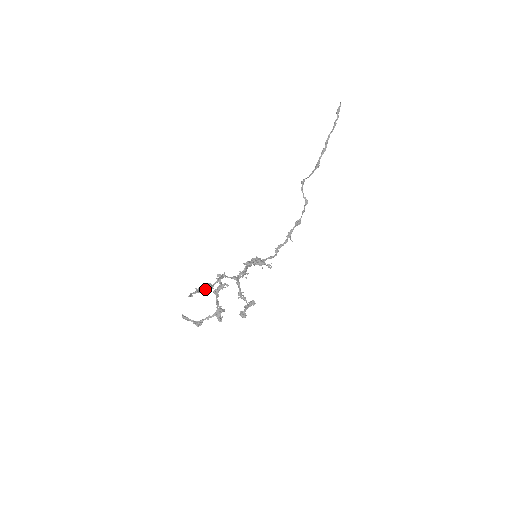
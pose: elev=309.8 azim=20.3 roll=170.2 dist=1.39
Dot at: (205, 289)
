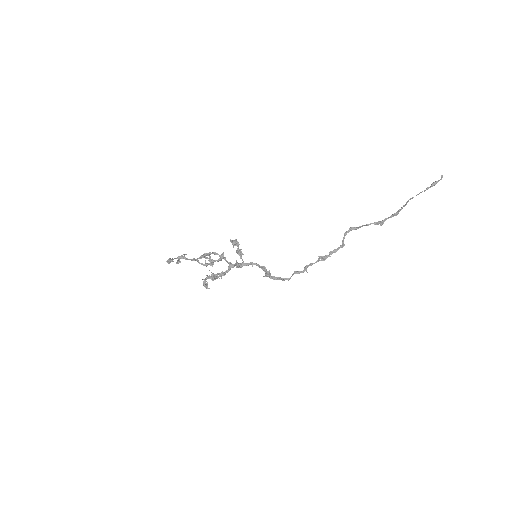
Dot at: occluded
